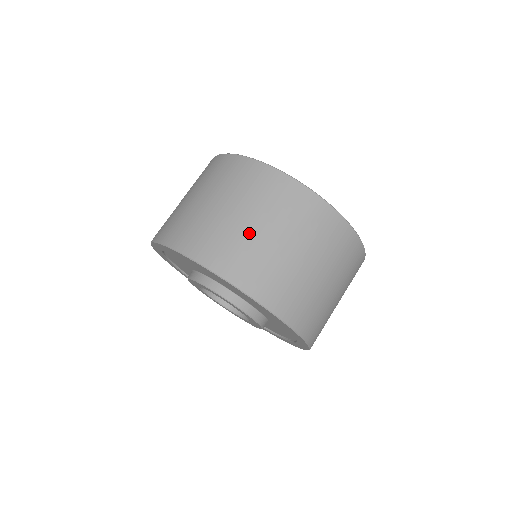
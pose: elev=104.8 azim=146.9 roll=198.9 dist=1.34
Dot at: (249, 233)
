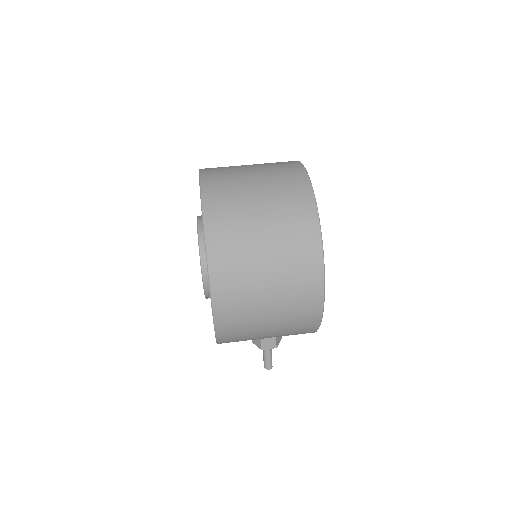
Dot at: occluded
